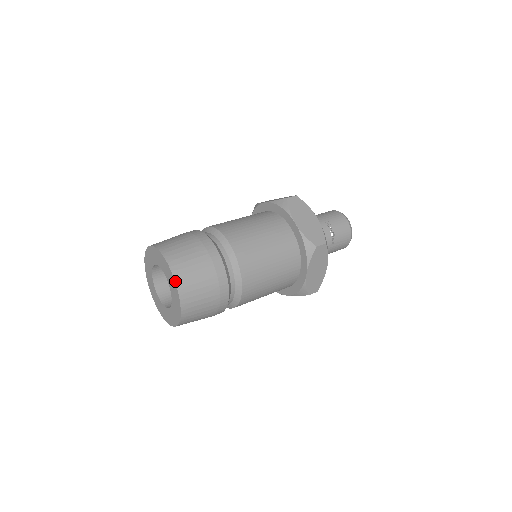
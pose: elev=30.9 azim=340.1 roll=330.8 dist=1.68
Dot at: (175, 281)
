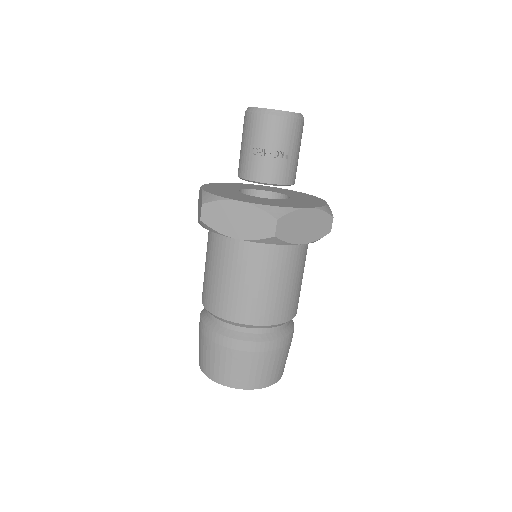
Dot at: occluded
